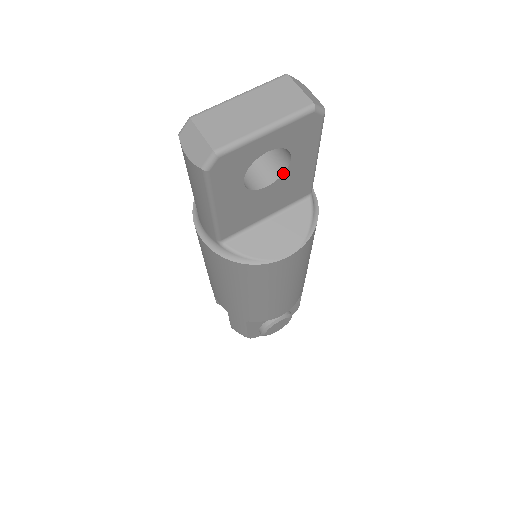
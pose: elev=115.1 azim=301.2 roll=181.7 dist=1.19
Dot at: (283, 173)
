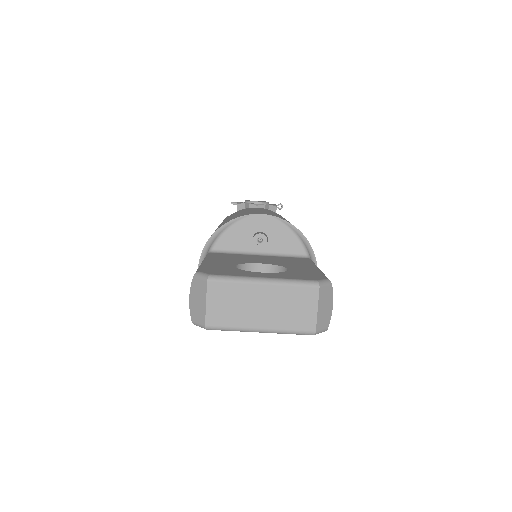
Dot at: occluded
